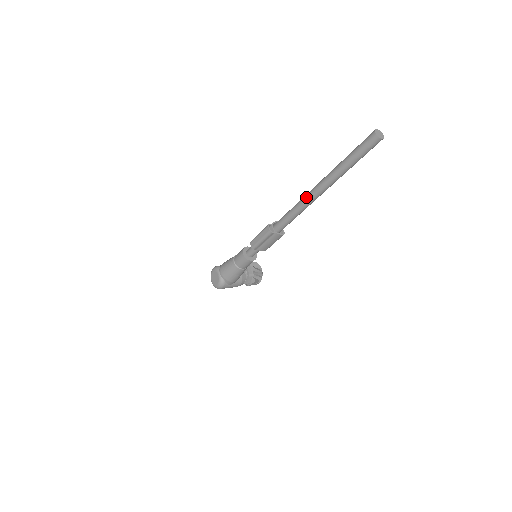
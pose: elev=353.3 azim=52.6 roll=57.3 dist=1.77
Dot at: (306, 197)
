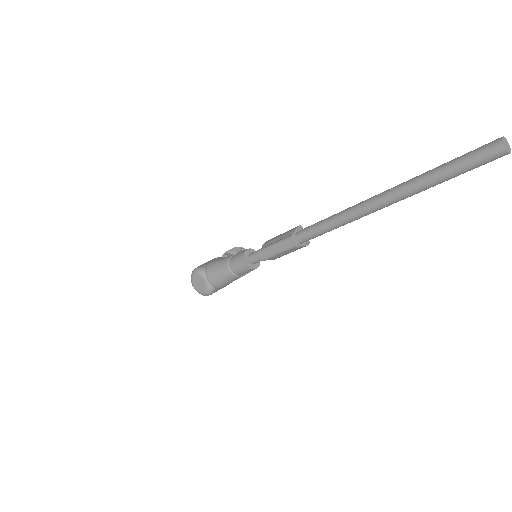
Dot at: (359, 210)
